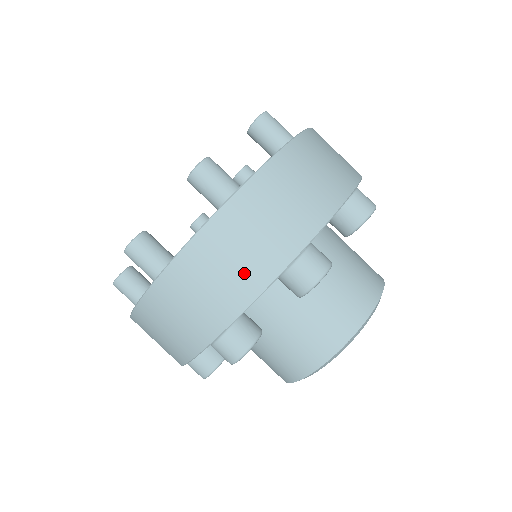
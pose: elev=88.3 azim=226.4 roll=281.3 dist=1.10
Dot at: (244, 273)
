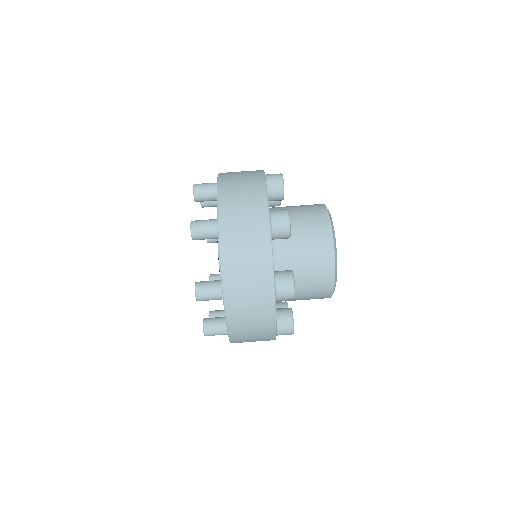
Dot at: (261, 319)
